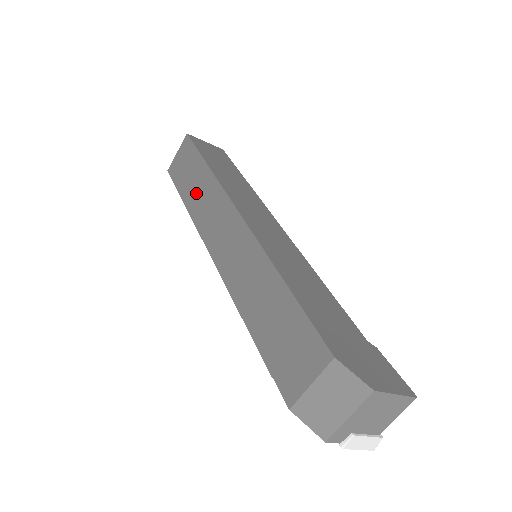
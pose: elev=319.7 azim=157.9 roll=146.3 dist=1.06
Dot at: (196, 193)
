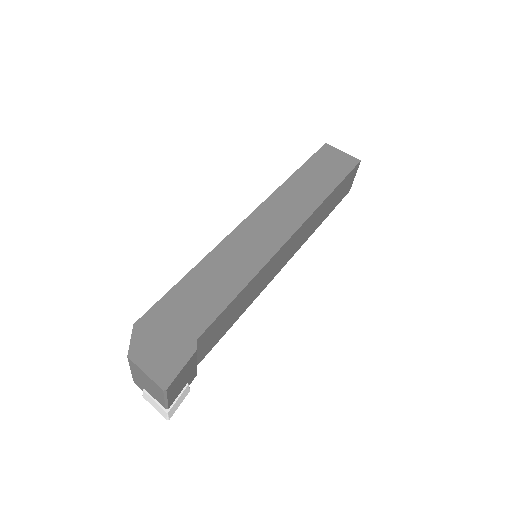
Dot at: occluded
